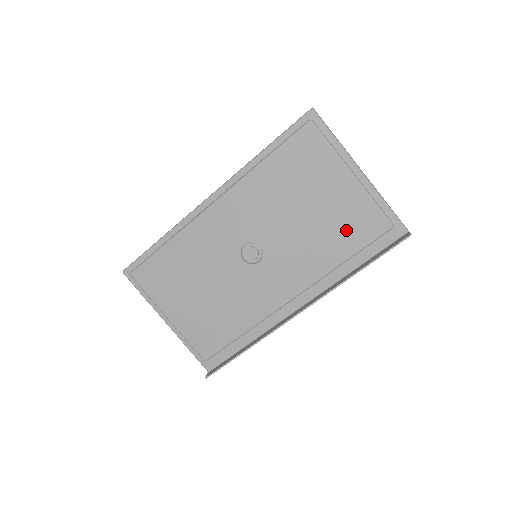
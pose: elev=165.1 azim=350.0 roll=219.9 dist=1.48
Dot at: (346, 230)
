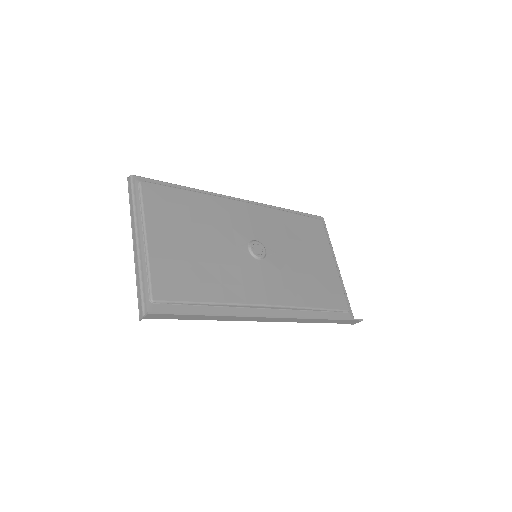
Dot at: (323, 289)
